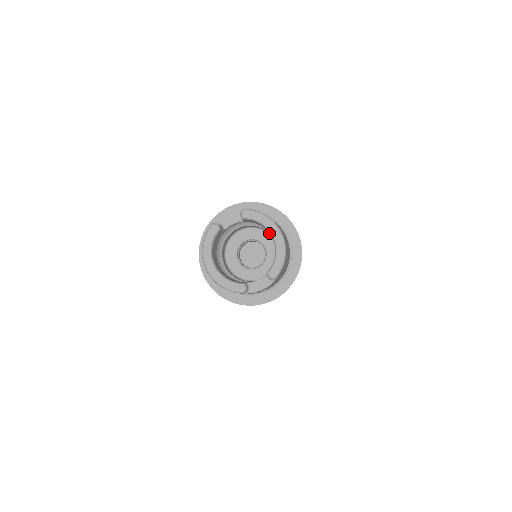
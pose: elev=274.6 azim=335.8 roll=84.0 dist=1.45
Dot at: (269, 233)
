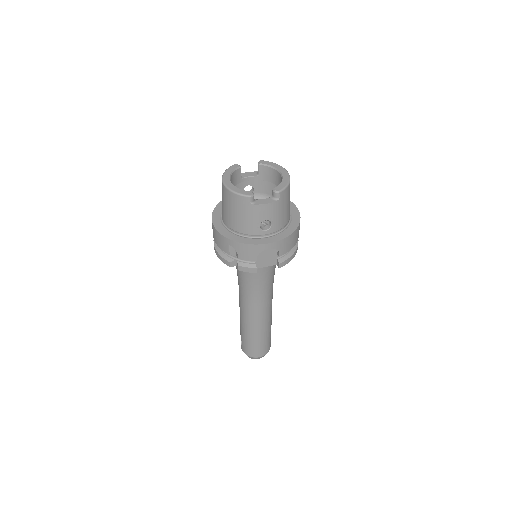
Dot at: occluded
